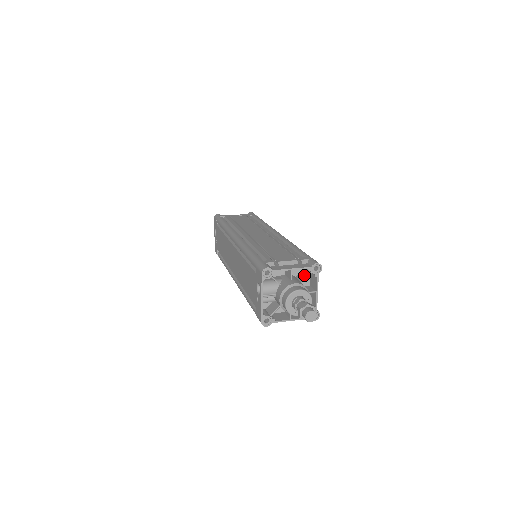
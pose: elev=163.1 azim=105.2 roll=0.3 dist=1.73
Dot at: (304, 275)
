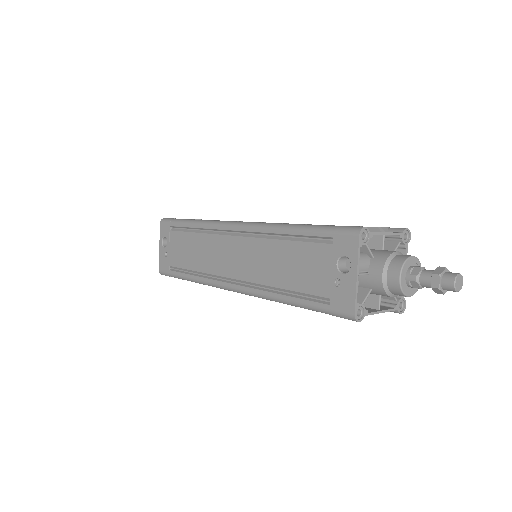
Dot at: (389, 247)
